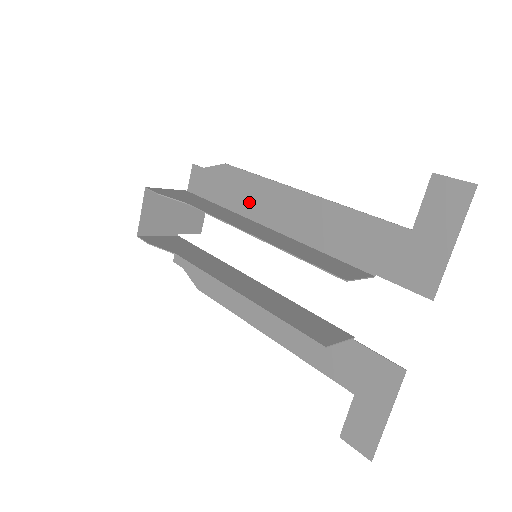
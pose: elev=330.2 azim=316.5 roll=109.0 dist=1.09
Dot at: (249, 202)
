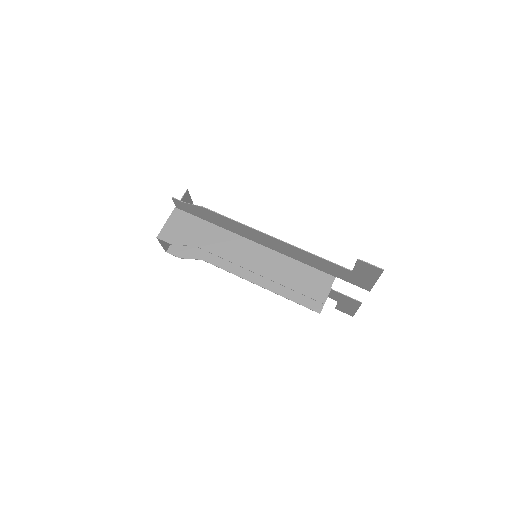
Dot at: (235, 229)
